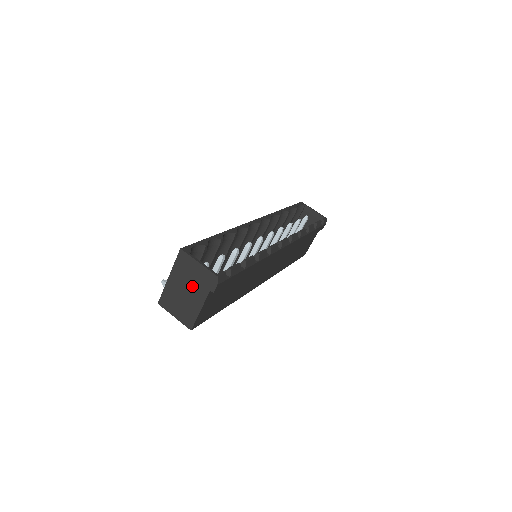
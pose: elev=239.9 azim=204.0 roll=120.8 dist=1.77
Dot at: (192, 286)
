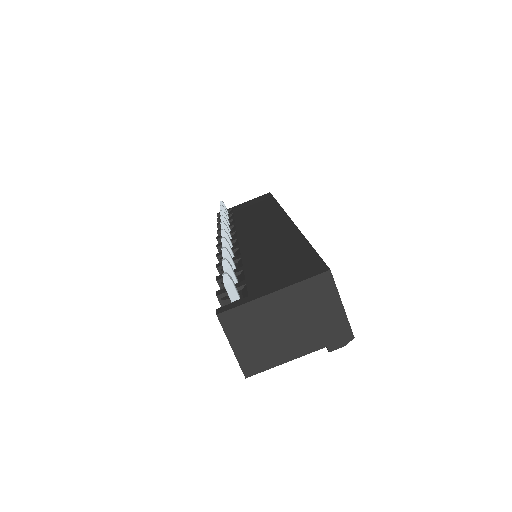
Dot at: (303, 326)
